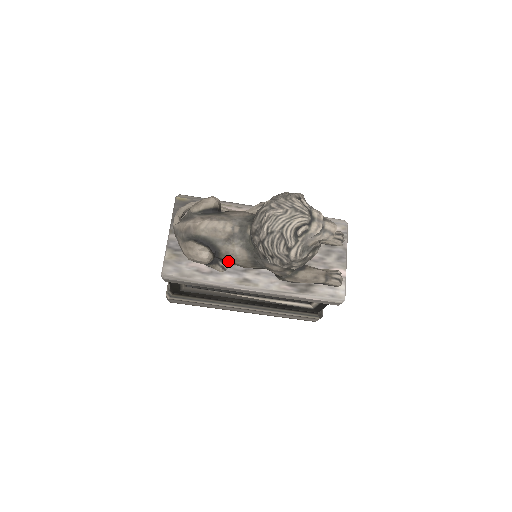
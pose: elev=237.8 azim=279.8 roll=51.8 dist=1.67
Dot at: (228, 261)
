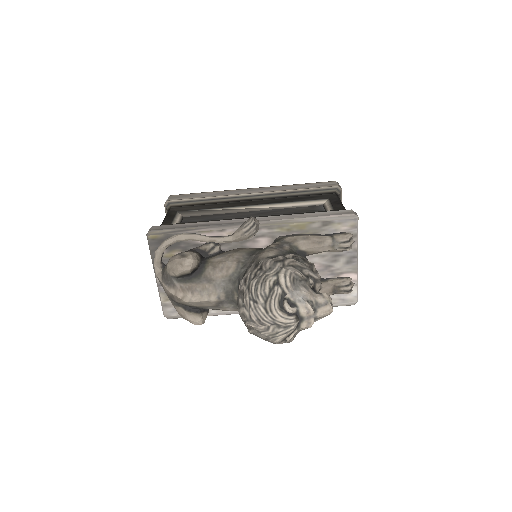
Dot at: occluded
